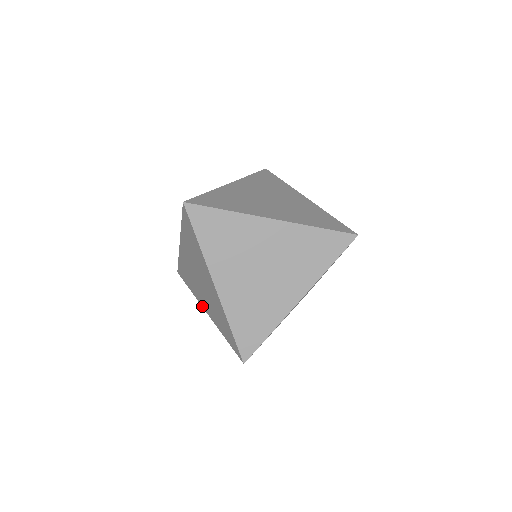
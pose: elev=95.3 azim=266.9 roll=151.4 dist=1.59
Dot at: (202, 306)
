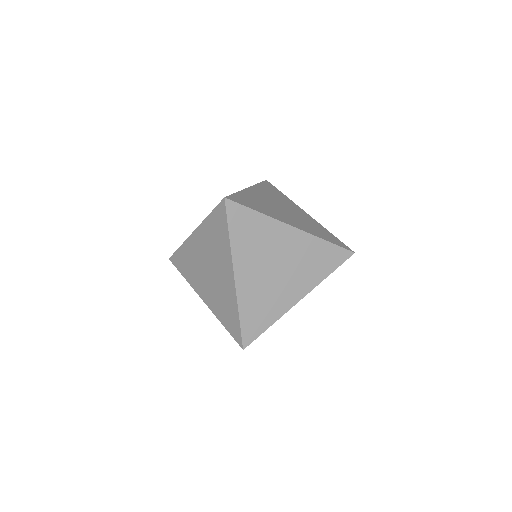
Dot at: (198, 294)
